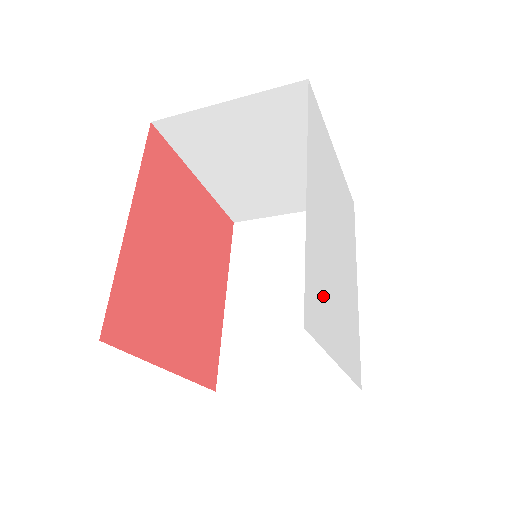
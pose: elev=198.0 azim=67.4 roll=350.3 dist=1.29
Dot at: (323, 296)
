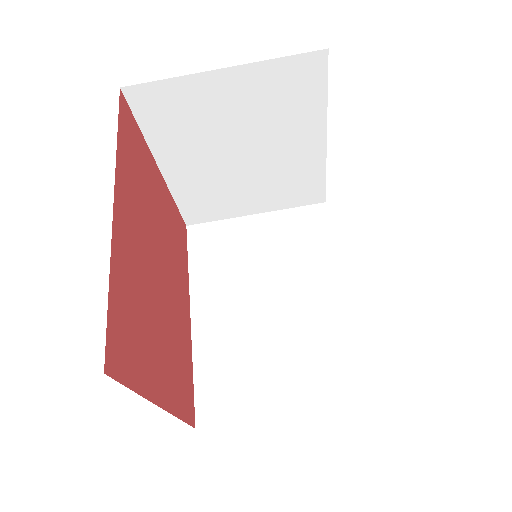
Dot at: occluded
